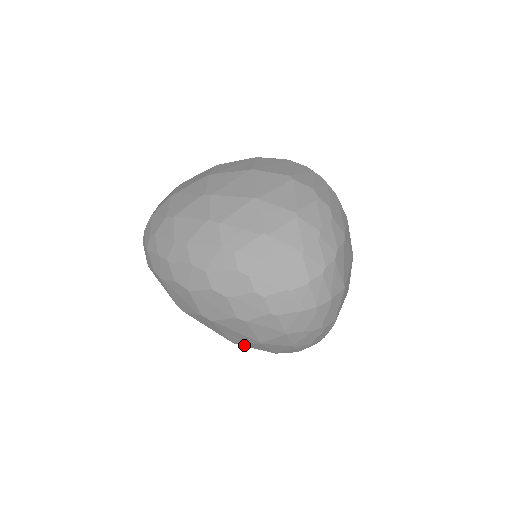
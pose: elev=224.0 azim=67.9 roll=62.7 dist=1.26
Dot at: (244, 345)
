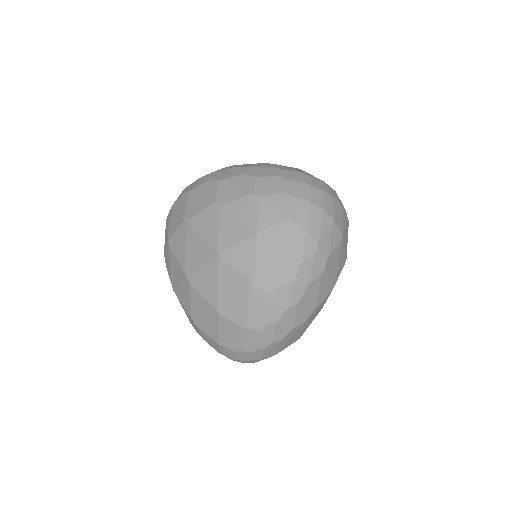
Dot at: (228, 258)
